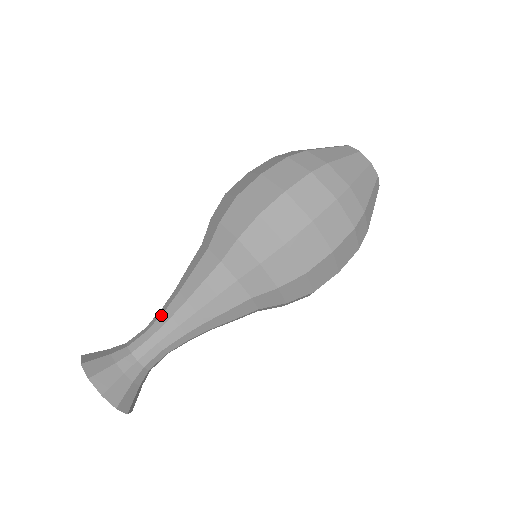
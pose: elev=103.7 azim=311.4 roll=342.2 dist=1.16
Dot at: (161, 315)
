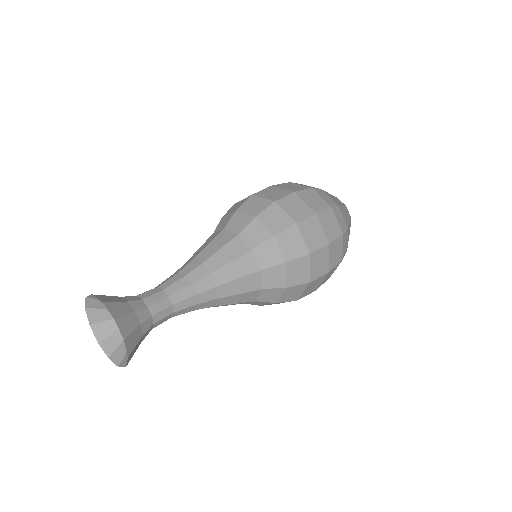
Dot at: (174, 276)
